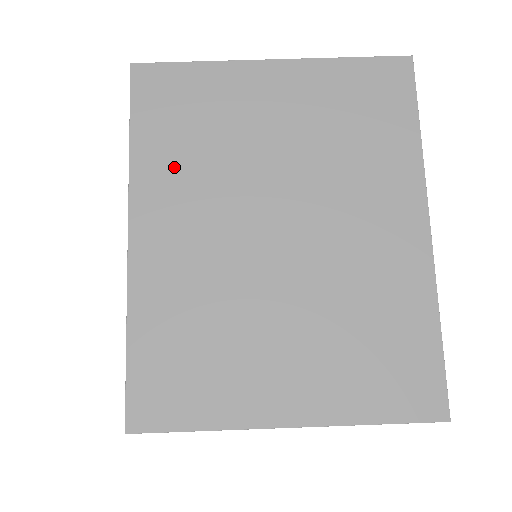
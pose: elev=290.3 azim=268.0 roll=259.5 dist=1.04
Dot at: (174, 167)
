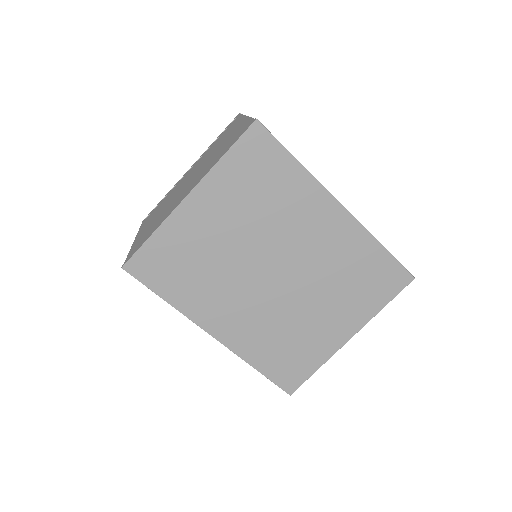
Dot at: (199, 293)
